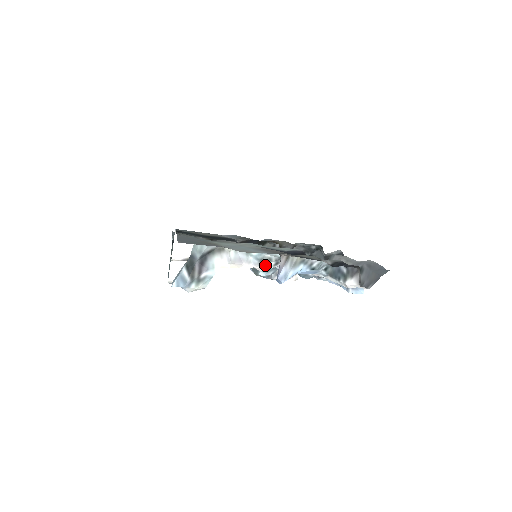
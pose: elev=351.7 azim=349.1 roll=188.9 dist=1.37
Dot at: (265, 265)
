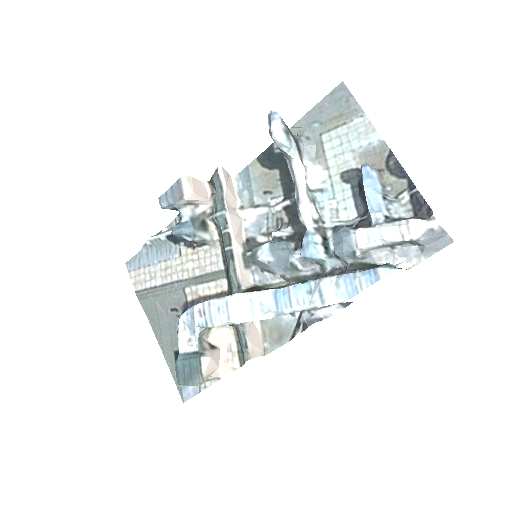
Dot at: (312, 208)
